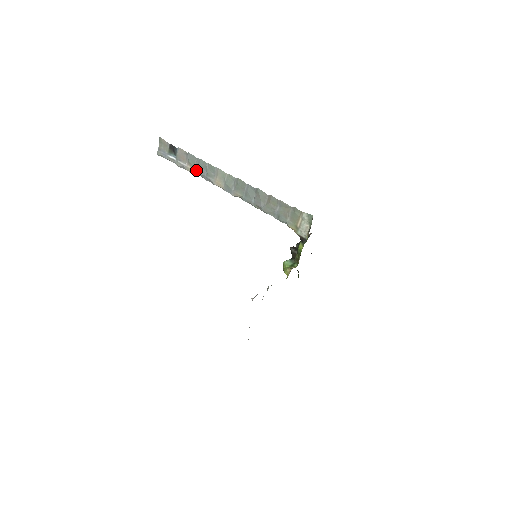
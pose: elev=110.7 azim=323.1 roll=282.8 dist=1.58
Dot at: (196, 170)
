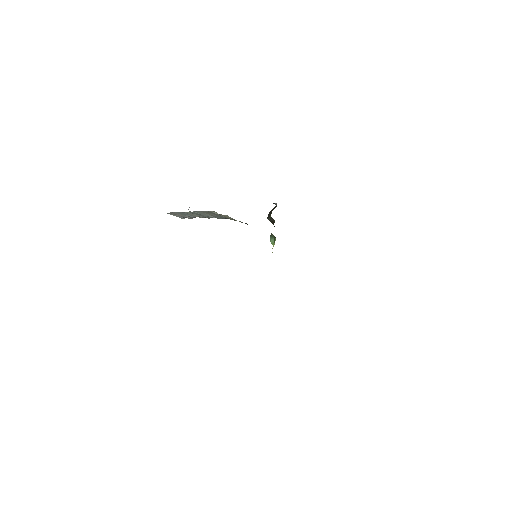
Dot at: occluded
